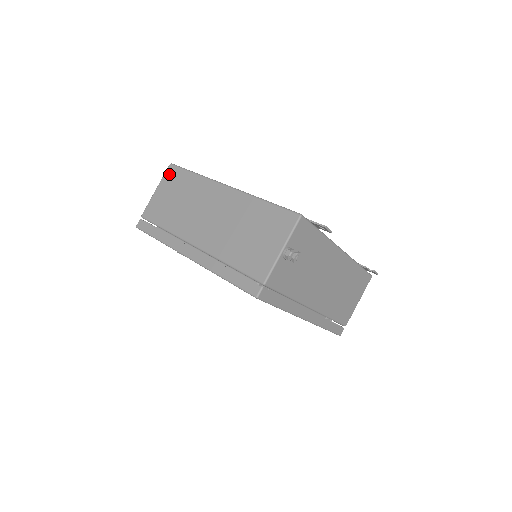
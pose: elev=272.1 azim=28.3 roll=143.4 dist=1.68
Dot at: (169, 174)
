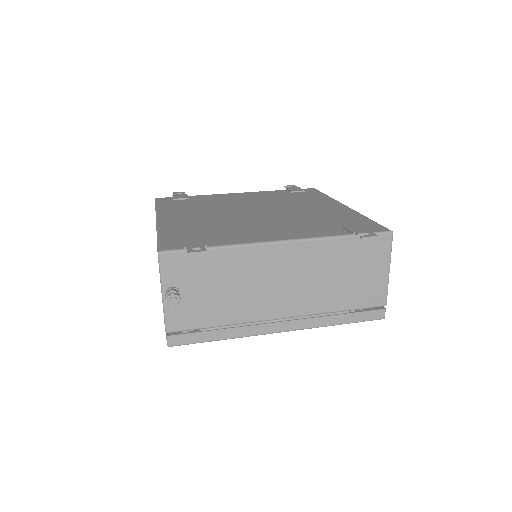
Dot at: occluded
